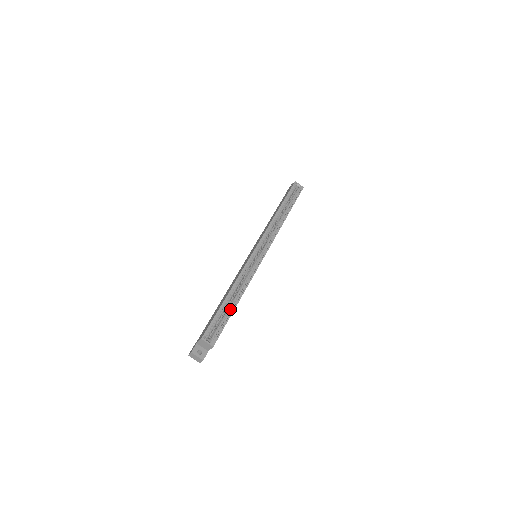
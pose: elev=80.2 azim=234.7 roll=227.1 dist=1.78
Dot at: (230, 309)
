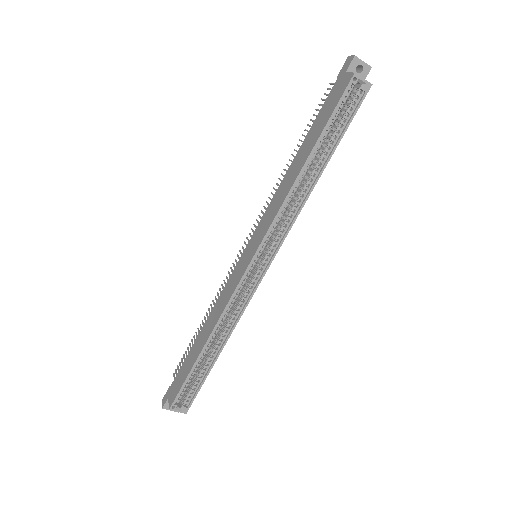
Dot at: (208, 363)
